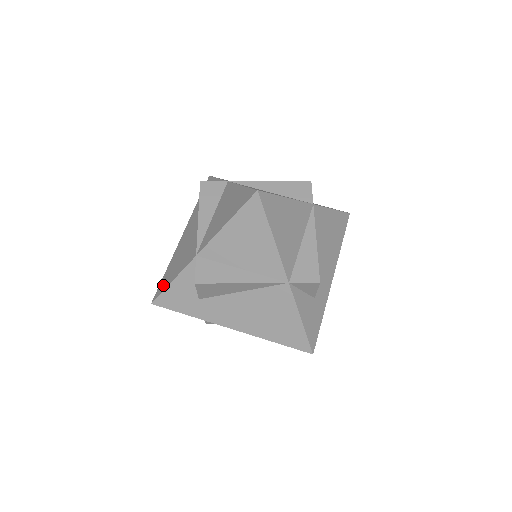
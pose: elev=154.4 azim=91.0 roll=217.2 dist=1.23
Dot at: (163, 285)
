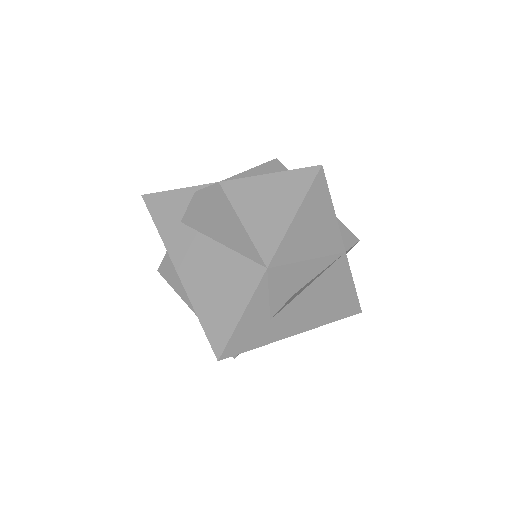
Dot at: (221, 330)
